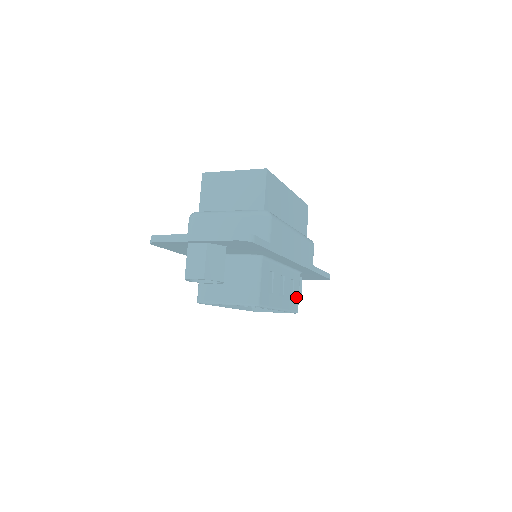
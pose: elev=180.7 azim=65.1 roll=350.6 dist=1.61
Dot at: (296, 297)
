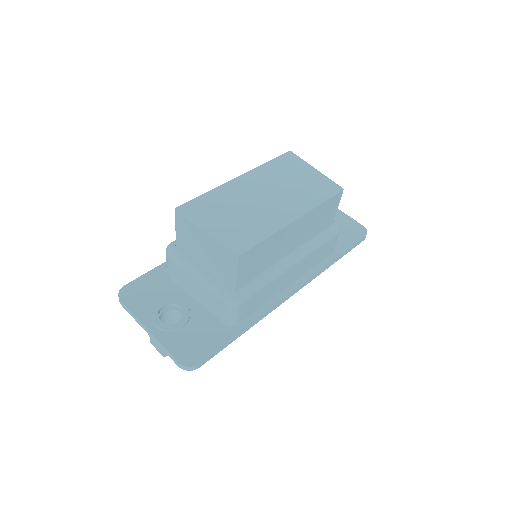
Dot at: occluded
